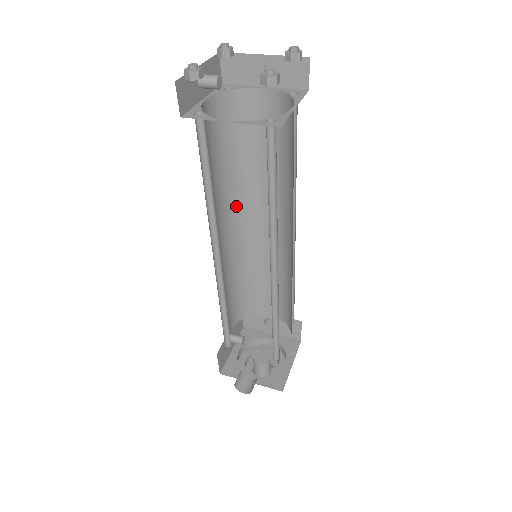
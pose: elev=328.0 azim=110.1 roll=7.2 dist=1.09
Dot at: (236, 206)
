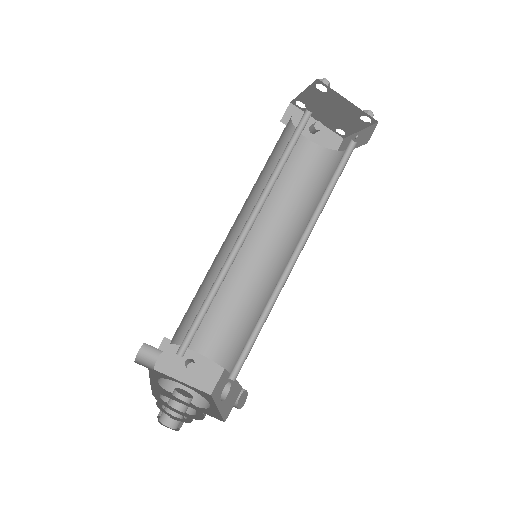
Dot at: (283, 234)
